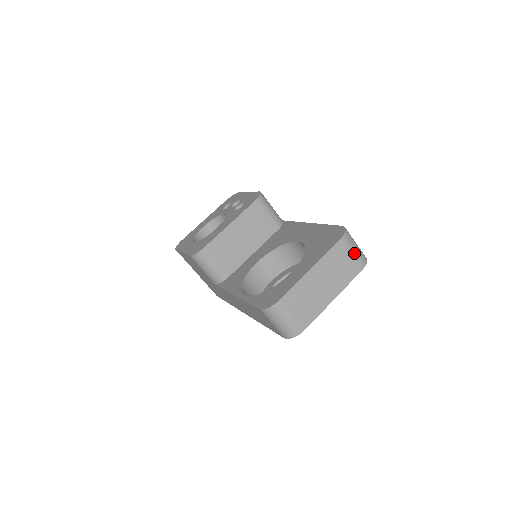
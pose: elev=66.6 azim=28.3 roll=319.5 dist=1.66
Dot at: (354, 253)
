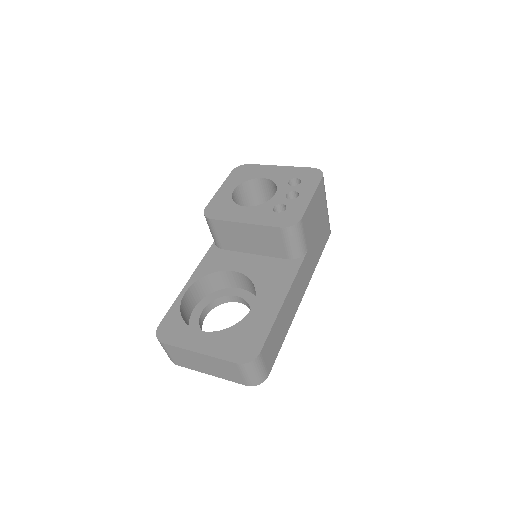
Dot at: (245, 376)
